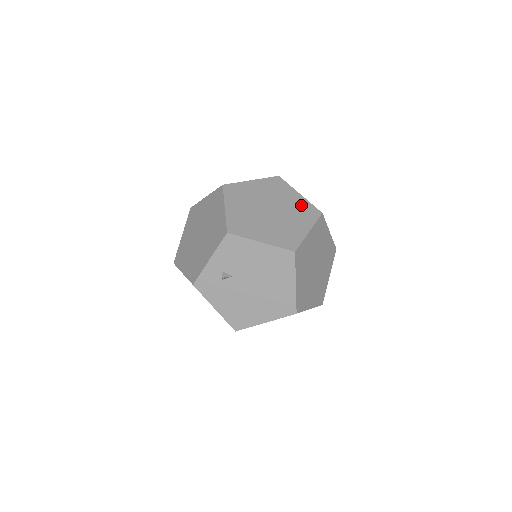
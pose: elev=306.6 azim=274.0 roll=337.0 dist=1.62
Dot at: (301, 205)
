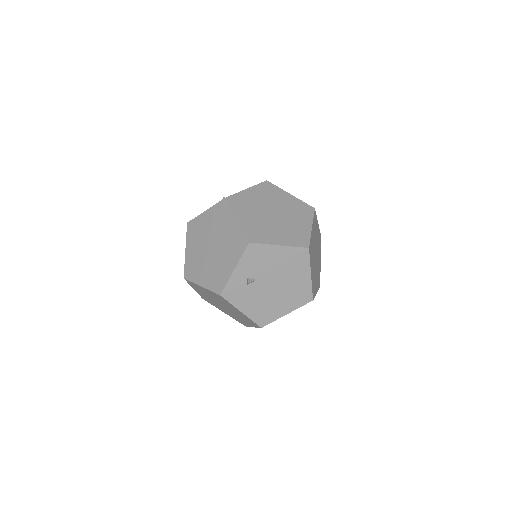
Dot at: (296, 204)
